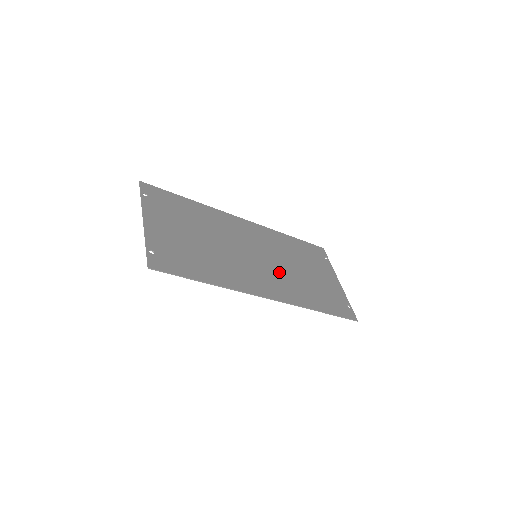
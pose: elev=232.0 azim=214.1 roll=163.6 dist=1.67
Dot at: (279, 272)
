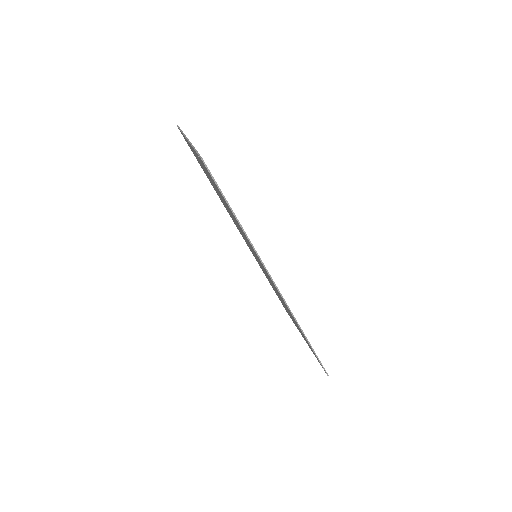
Dot at: occluded
